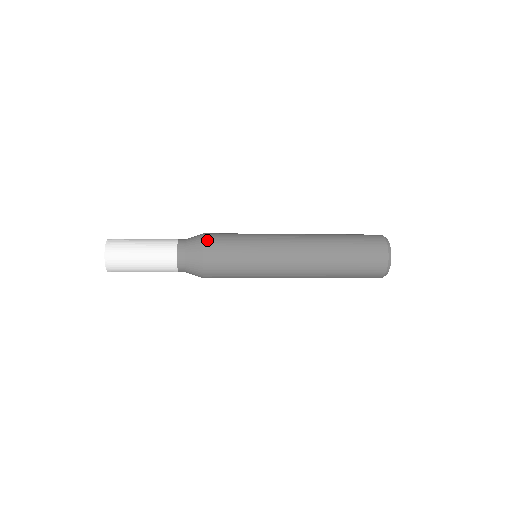
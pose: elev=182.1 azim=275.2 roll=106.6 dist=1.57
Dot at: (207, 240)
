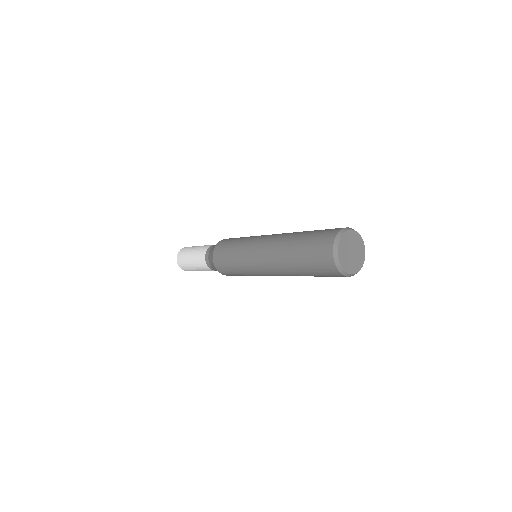
Dot at: (215, 253)
